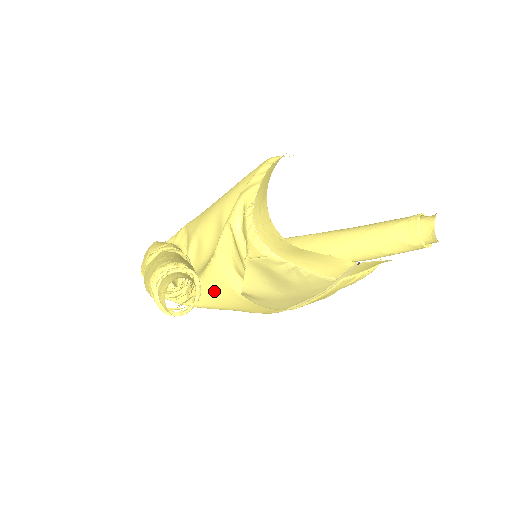
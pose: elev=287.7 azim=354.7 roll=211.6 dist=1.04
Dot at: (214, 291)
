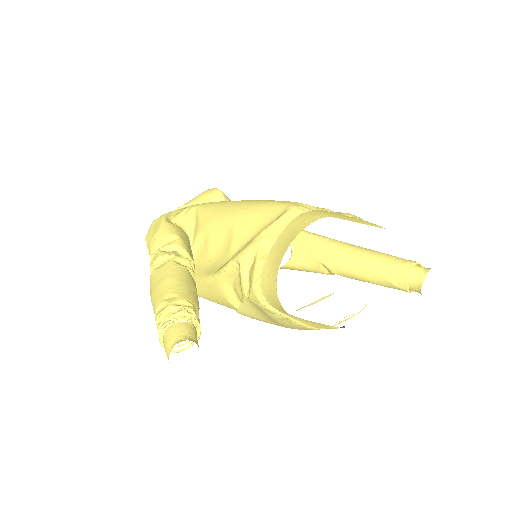
Dot at: (211, 294)
